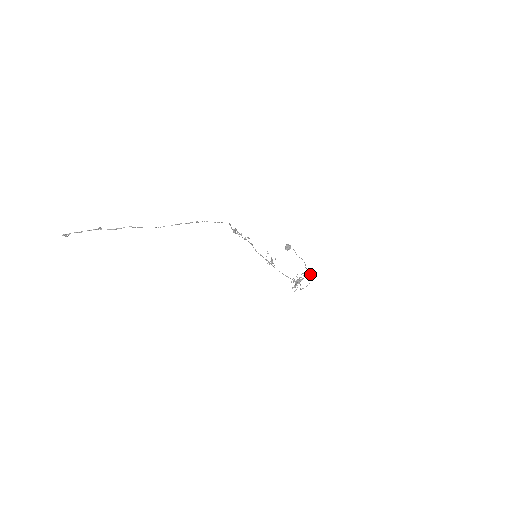
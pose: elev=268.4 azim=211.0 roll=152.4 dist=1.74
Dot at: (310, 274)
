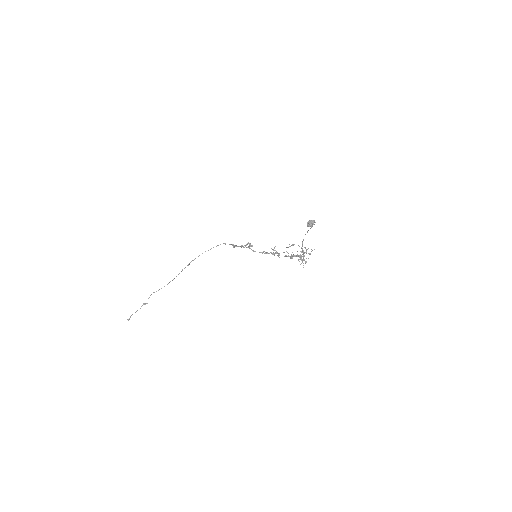
Dot at: occluded
